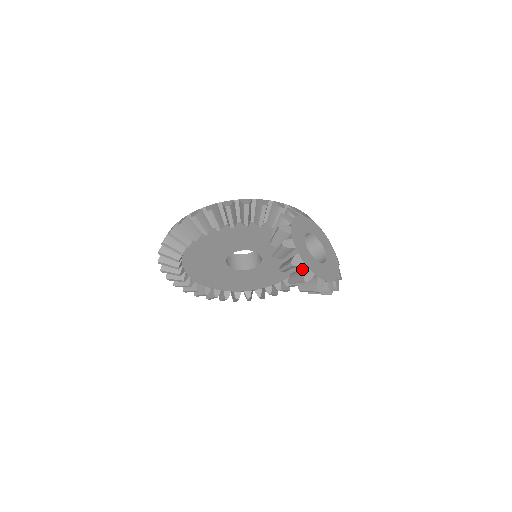
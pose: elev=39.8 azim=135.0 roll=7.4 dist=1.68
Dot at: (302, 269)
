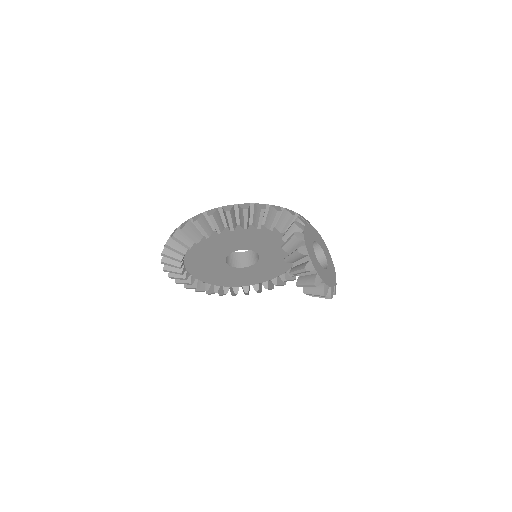
Dot at: (311, 274)
